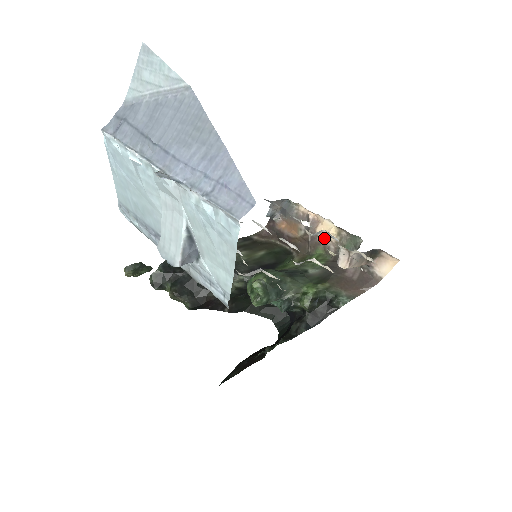
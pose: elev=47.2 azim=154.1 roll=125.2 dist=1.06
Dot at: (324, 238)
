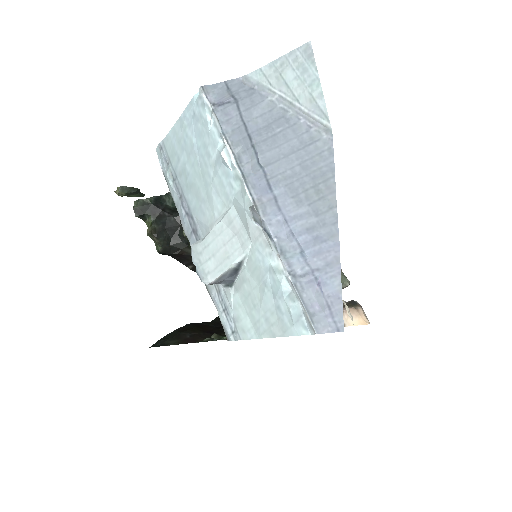
Dot at: occluded
